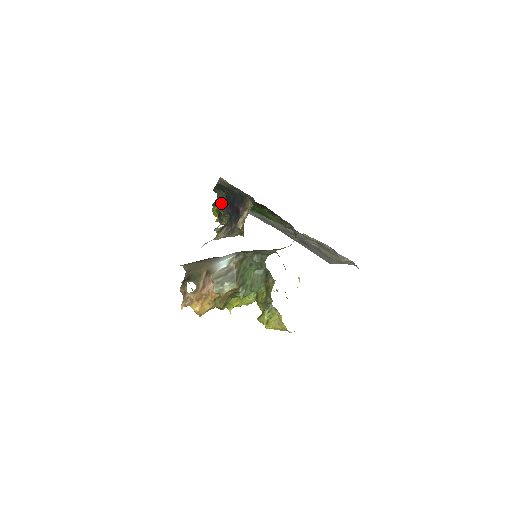
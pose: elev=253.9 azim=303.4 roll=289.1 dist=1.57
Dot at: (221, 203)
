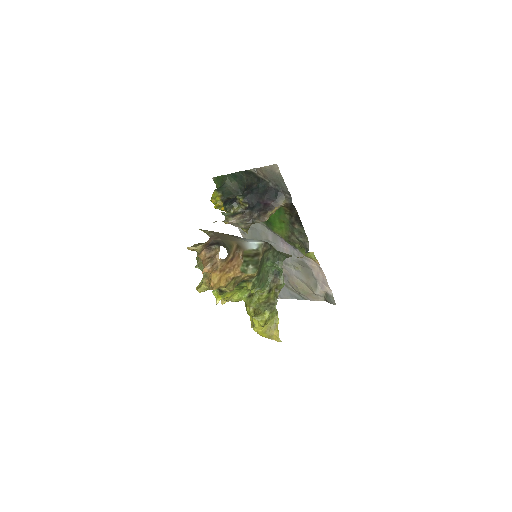
Dot at: (228, 192)
